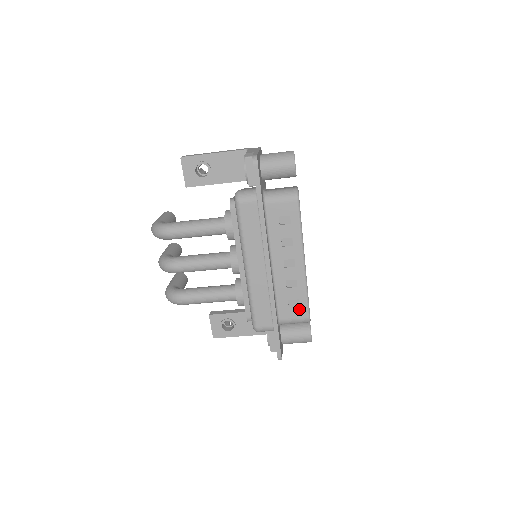
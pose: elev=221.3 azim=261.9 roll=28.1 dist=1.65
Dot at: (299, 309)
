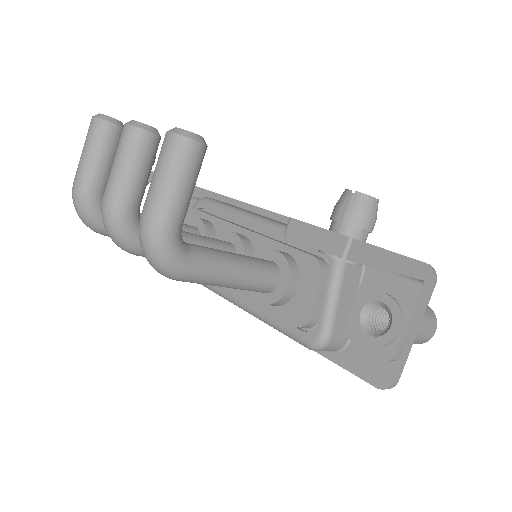
Dot at: occluded
